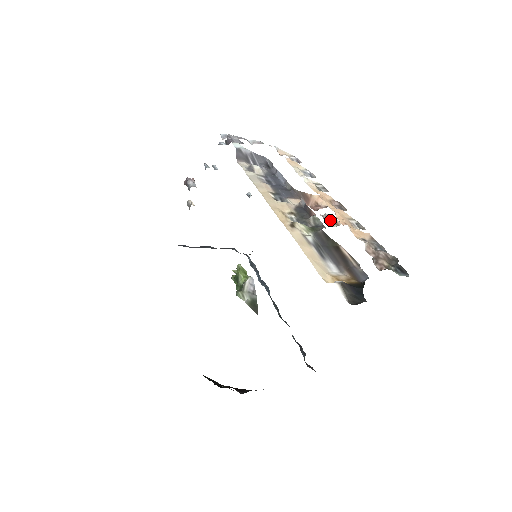
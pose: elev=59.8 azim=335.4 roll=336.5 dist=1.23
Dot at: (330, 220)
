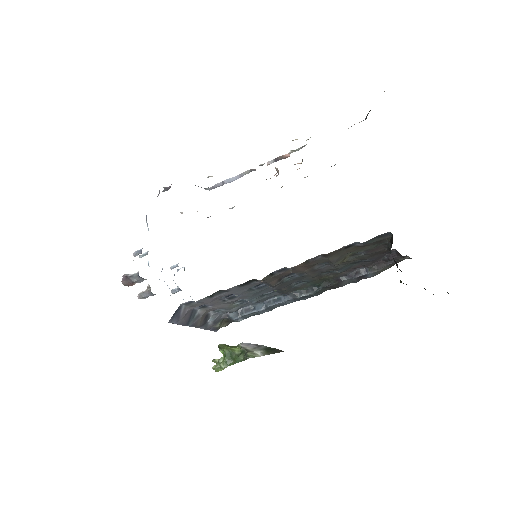
Dot at: (294, 164)
